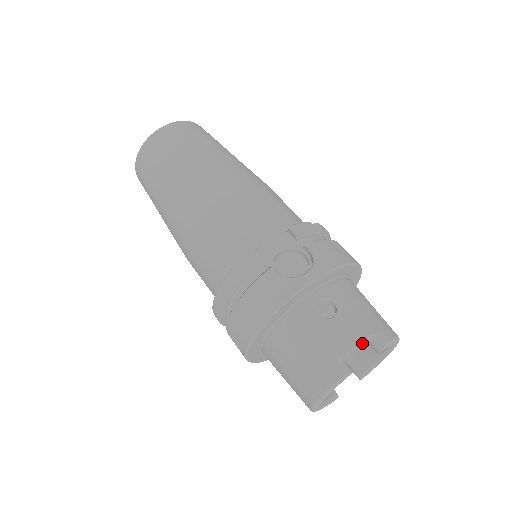
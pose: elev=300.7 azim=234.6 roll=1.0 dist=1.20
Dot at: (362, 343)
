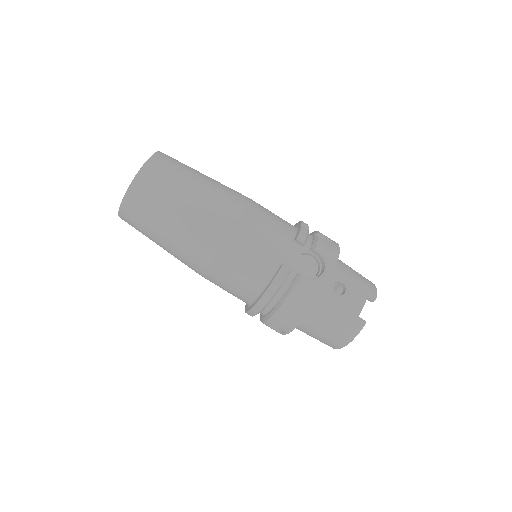
Dot at: occluded
